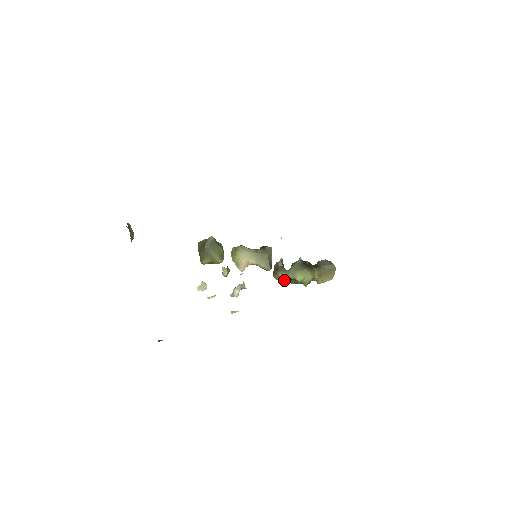
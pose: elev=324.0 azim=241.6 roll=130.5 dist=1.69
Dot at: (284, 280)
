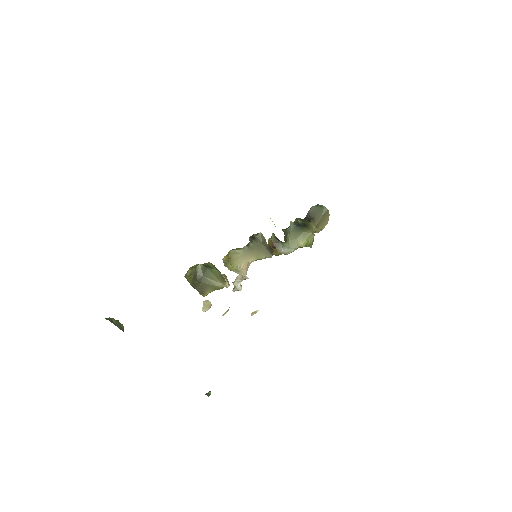
Dot at: (287, 254)
